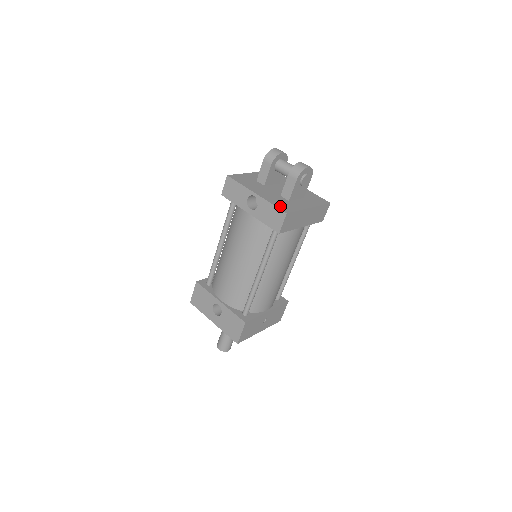
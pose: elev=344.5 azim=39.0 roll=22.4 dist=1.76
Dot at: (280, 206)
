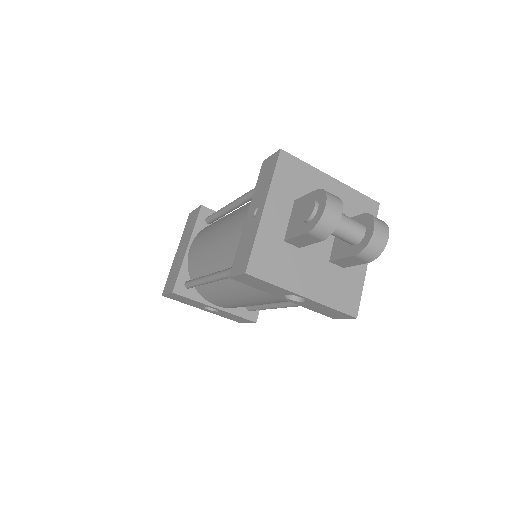
Dot at: (343, 304)
